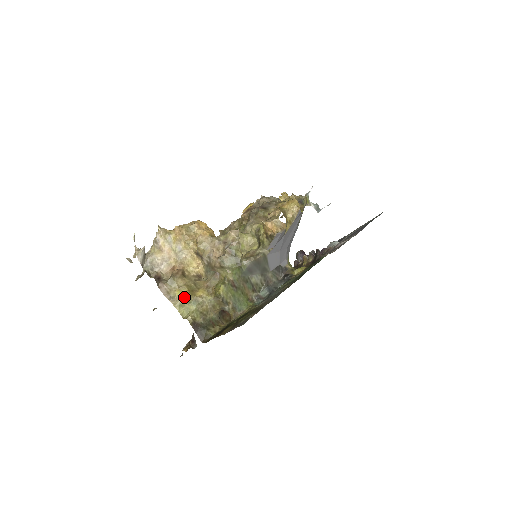
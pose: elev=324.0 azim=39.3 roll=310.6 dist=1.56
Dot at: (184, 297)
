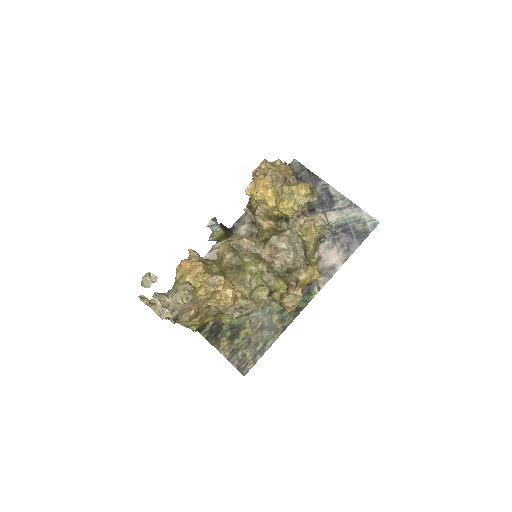
Dot at: occluded
